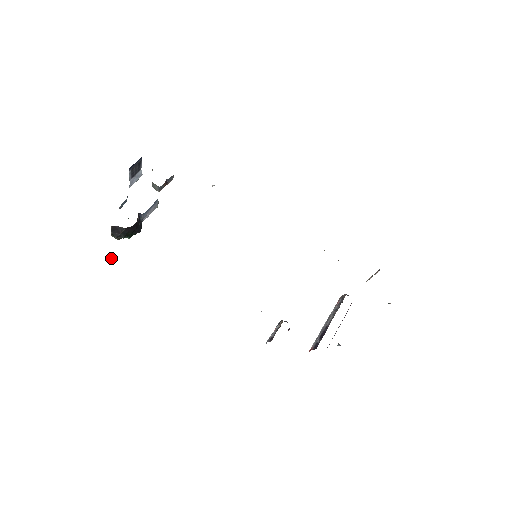
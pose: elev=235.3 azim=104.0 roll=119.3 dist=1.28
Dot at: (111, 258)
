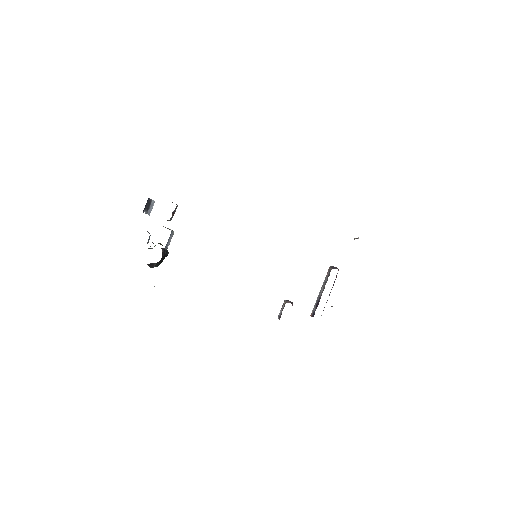
Dot at: occluded
